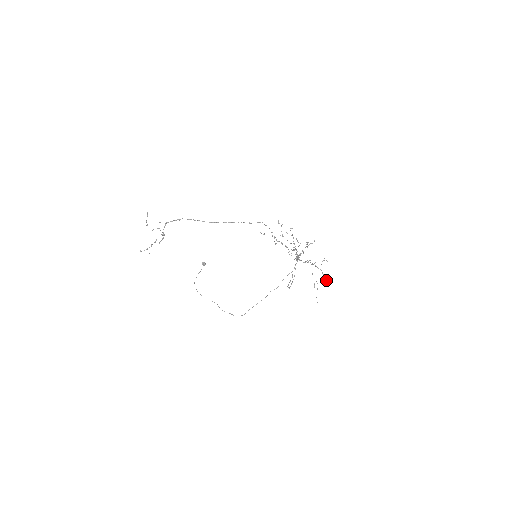
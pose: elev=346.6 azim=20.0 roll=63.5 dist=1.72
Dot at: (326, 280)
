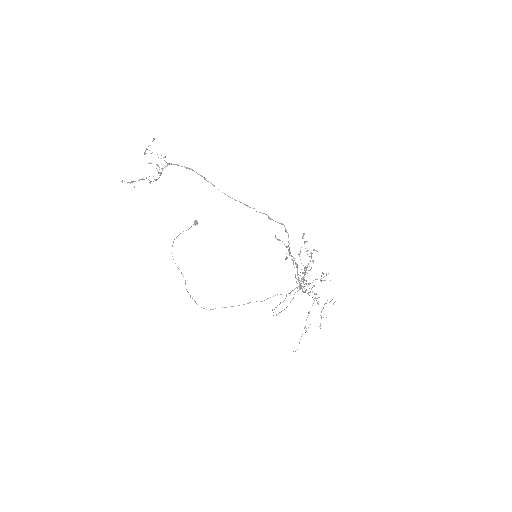
Dot at: occluded
